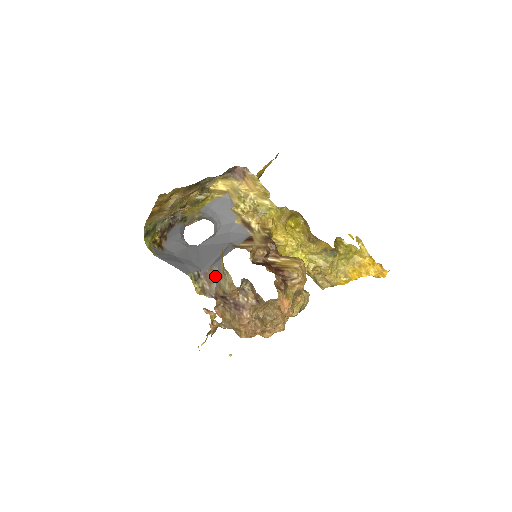
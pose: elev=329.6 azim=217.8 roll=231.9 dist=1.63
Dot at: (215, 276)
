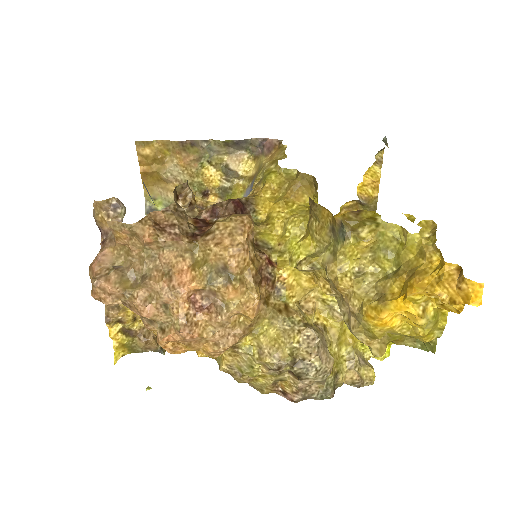
Dot at: occluded
